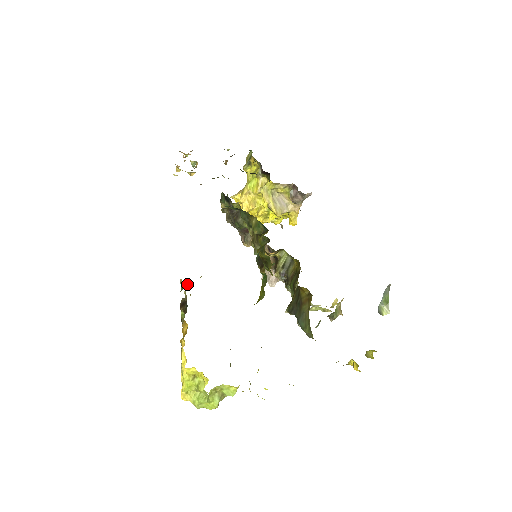
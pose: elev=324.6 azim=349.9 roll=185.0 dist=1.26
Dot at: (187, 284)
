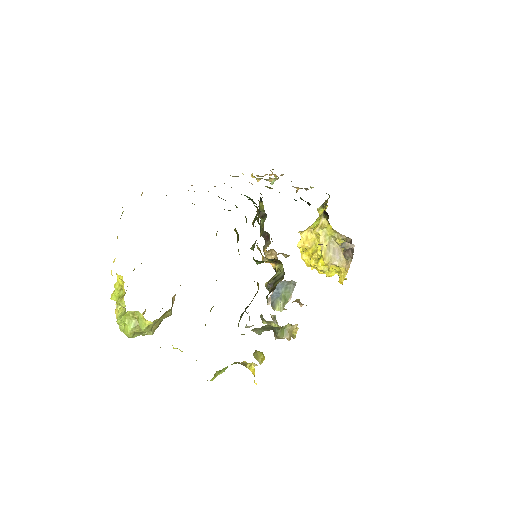
Dot at: occluded
